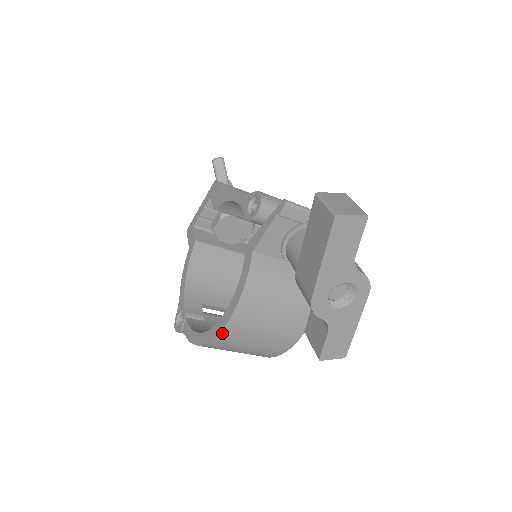
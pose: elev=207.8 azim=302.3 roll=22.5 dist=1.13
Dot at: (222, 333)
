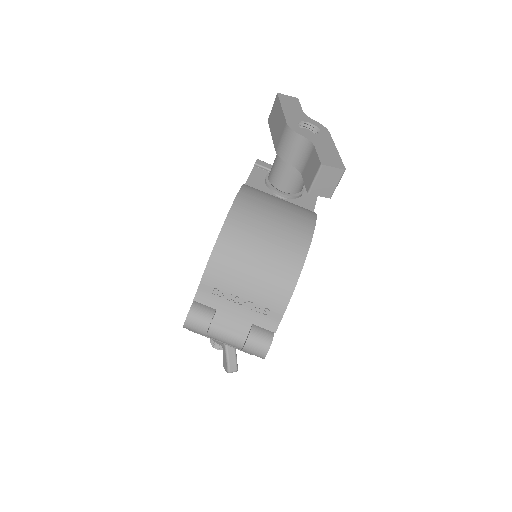
Dot at: (233, 208)
